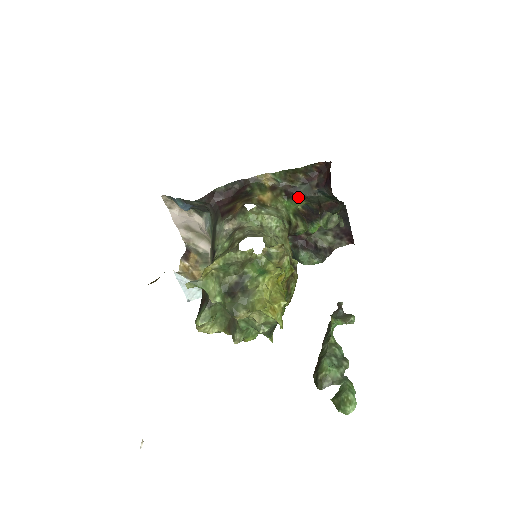
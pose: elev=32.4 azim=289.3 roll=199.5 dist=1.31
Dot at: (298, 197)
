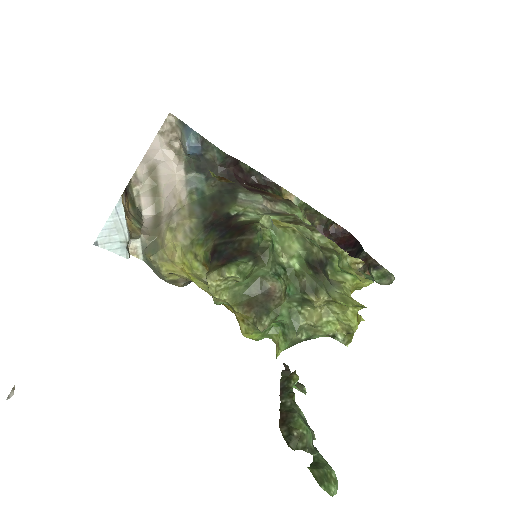
Dot at: occluded
